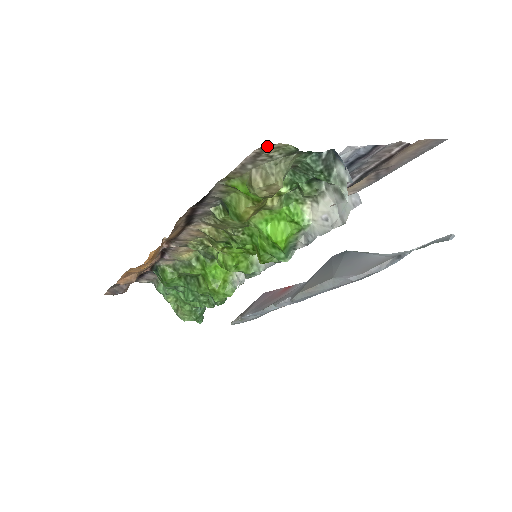
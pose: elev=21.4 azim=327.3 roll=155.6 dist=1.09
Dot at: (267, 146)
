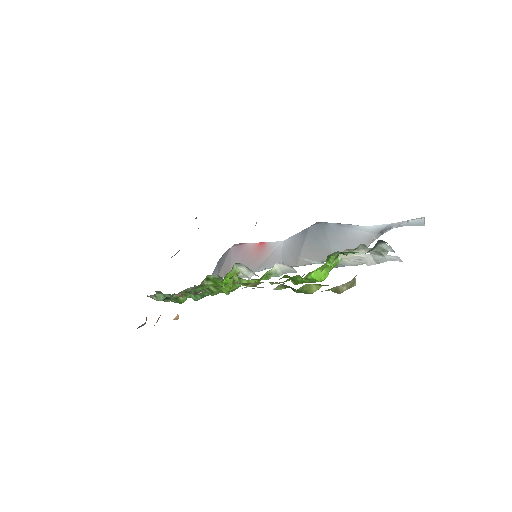
Dot at: occluded
